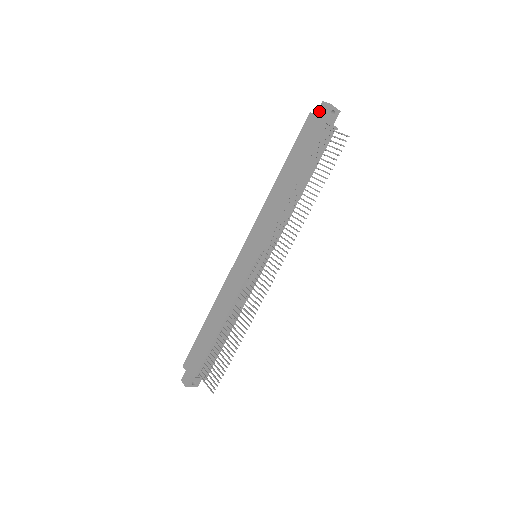
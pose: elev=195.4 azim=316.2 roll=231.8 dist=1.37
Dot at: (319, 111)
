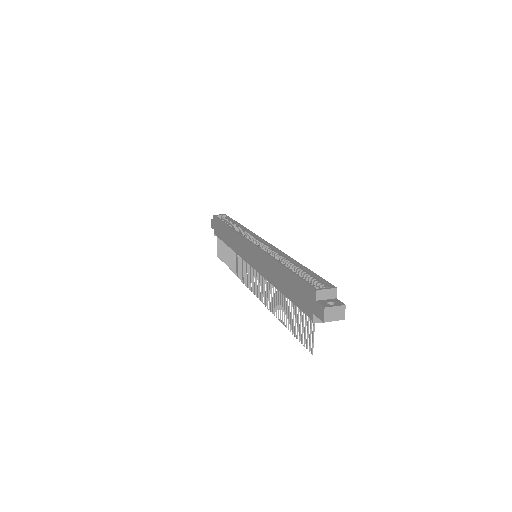
Dot at: (317, 306)
